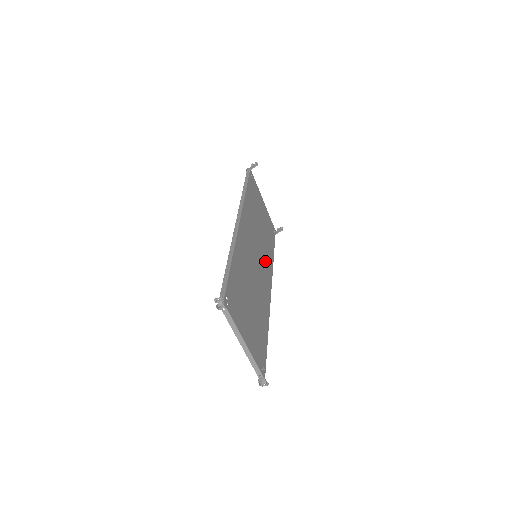
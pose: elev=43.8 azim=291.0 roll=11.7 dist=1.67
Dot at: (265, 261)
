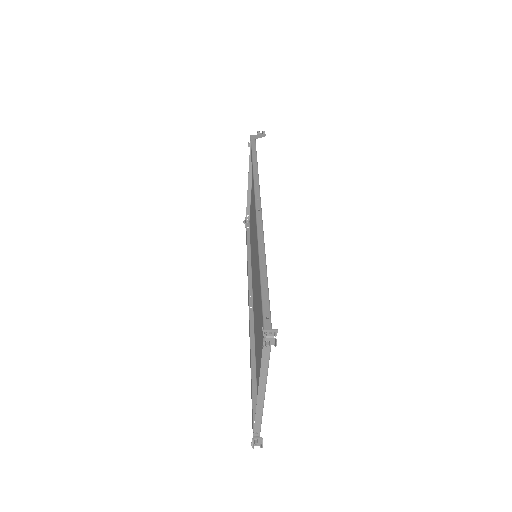
Dot at: occluded
